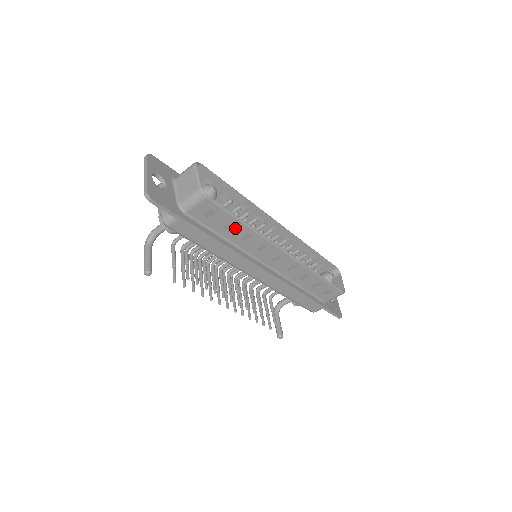
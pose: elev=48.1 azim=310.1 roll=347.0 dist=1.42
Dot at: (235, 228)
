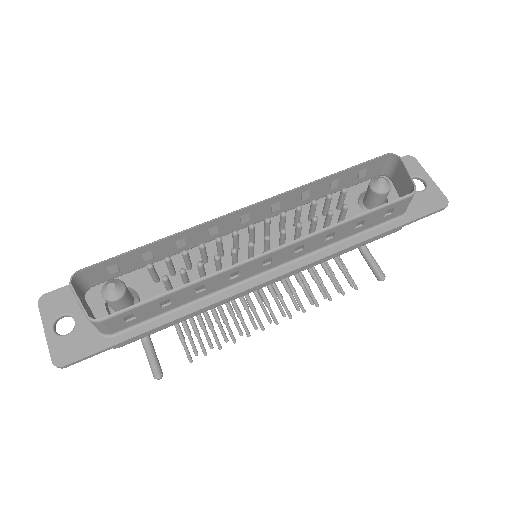
Dot at: (174, 298)
